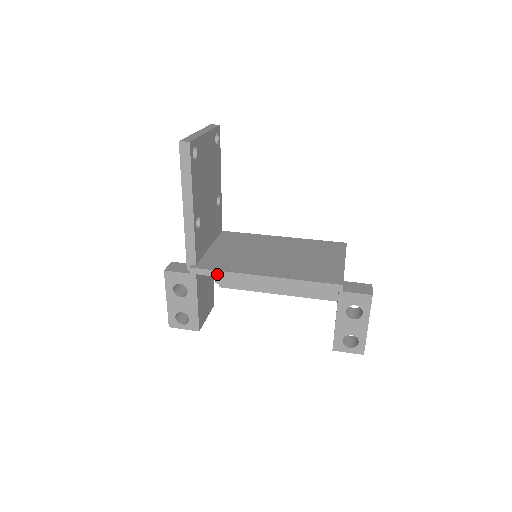
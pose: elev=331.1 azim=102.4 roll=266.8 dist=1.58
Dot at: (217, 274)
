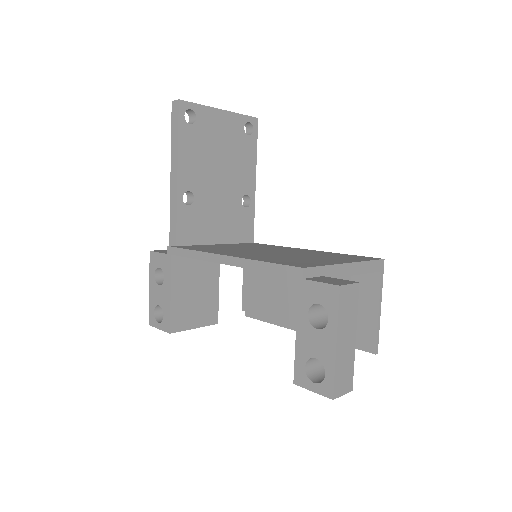
Dot at: (187, 254)
